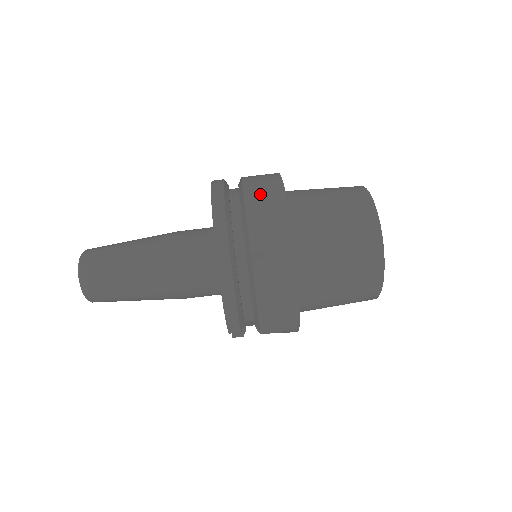
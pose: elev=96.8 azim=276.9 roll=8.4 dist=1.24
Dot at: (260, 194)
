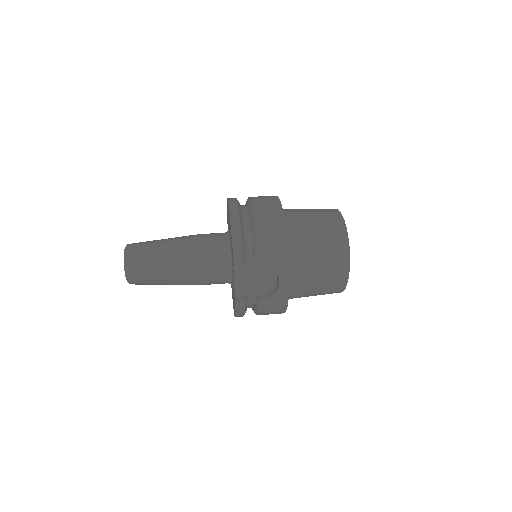
Dot at: occluded
